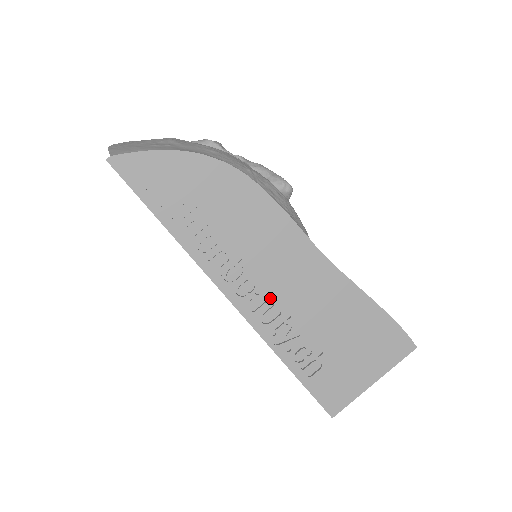
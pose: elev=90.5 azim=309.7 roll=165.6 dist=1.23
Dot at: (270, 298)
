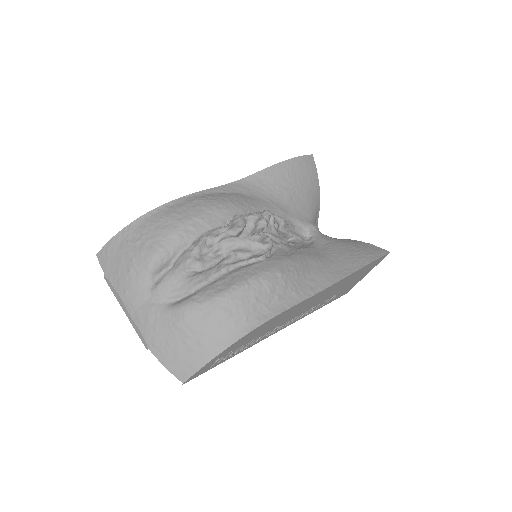
Dot at: occluded
